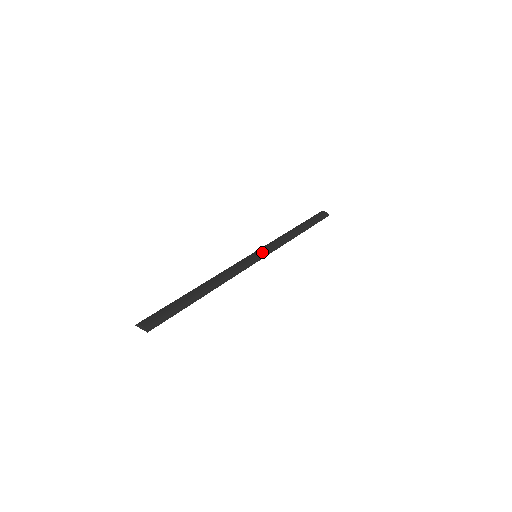
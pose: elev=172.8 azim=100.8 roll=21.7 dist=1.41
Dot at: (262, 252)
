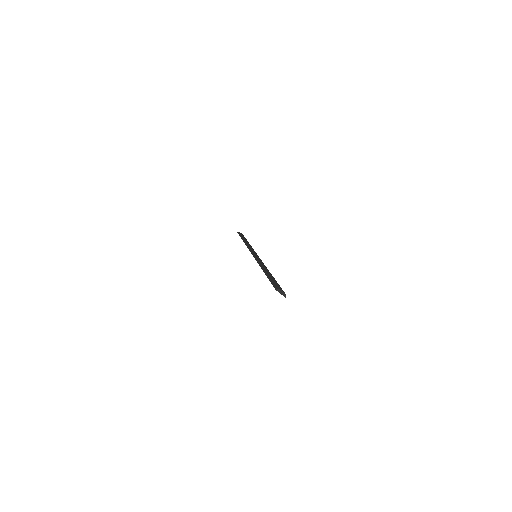
Dot at: occluded
